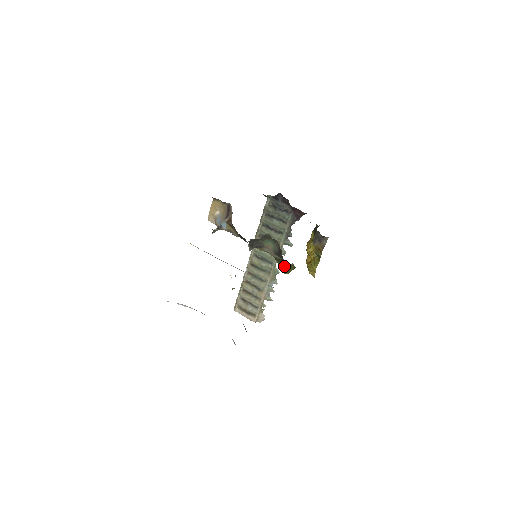
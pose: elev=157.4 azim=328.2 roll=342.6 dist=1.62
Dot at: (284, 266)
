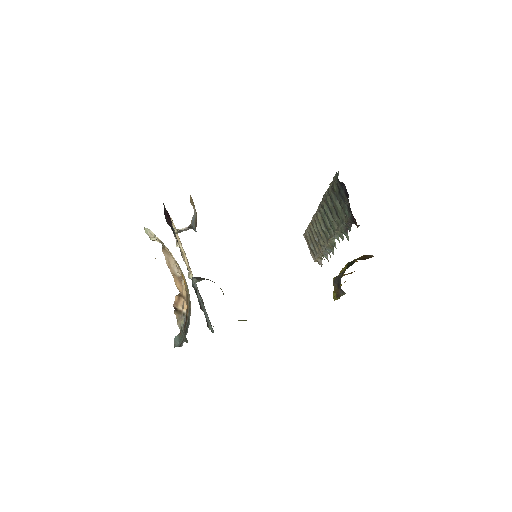
Dot at: occluded
